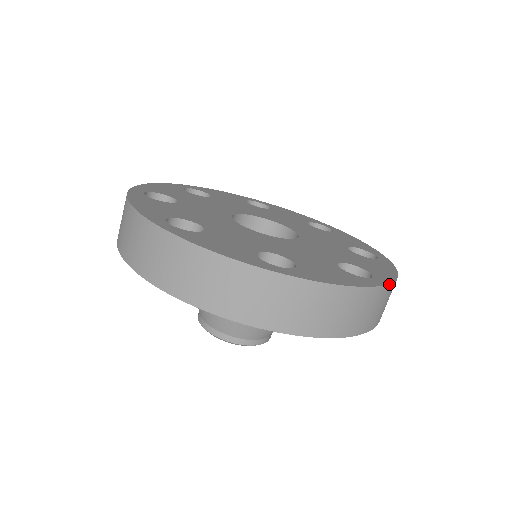
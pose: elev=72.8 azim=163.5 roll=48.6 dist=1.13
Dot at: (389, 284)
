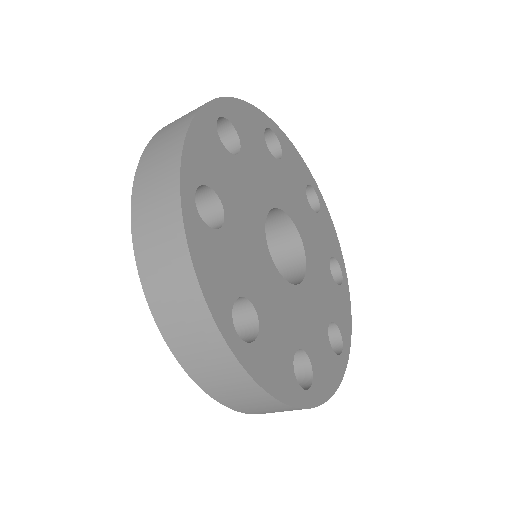
Dot at: (314, 407)
